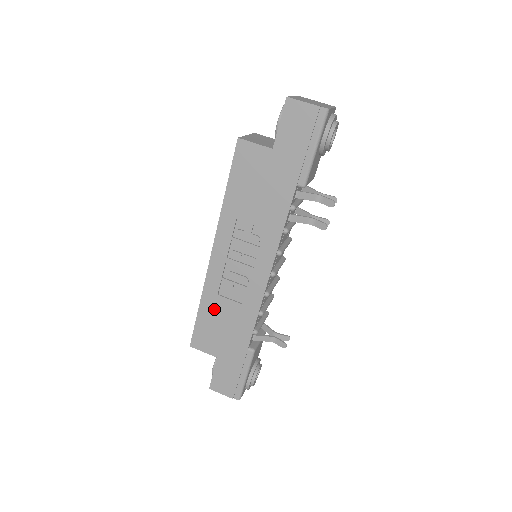
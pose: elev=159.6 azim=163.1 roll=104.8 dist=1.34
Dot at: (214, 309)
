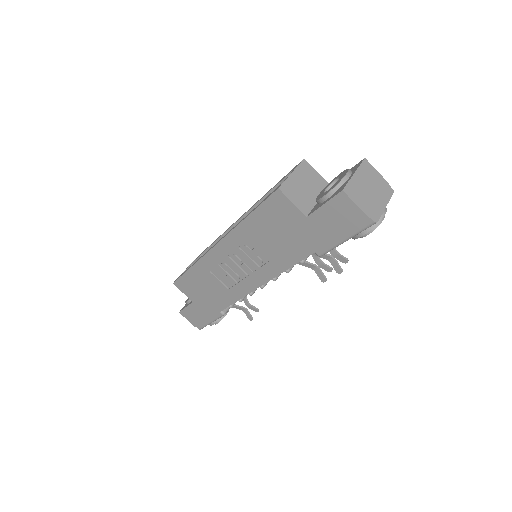
Dot at: (202, 277)
